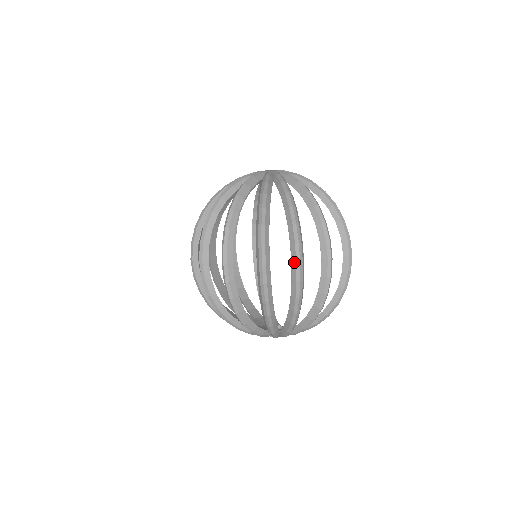
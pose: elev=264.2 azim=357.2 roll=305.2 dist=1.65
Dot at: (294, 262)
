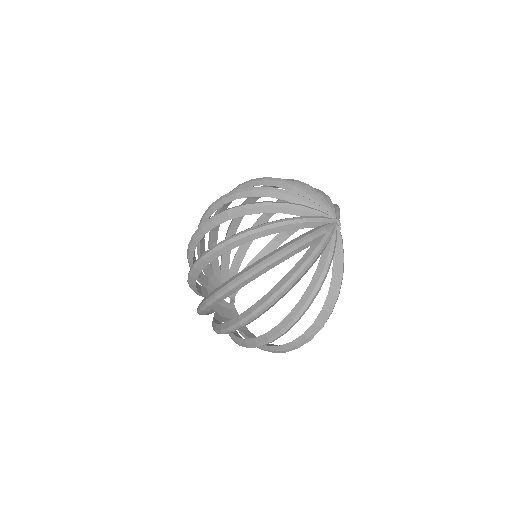
Dot at: (239, 319)
